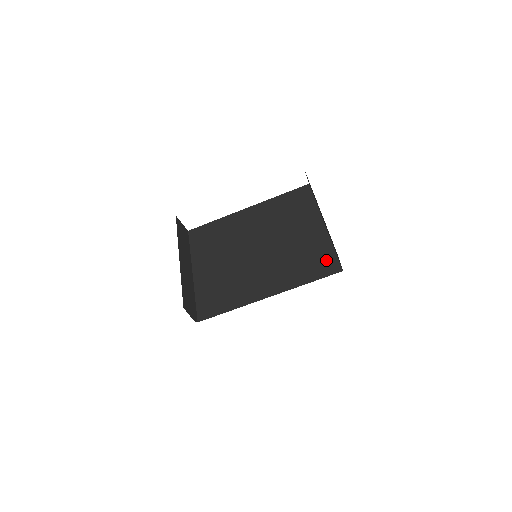
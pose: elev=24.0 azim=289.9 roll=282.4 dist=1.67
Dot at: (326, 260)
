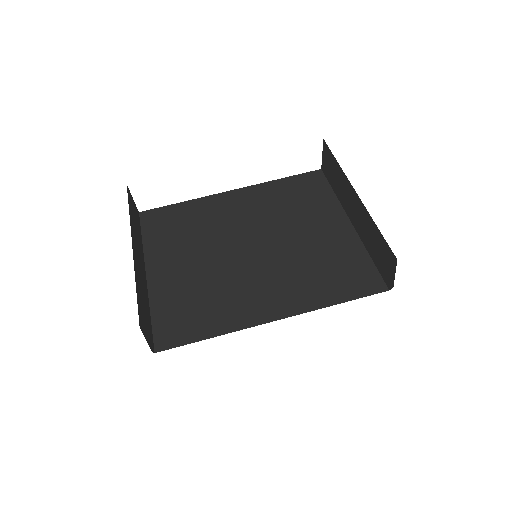
Dot at: (361, 272)
